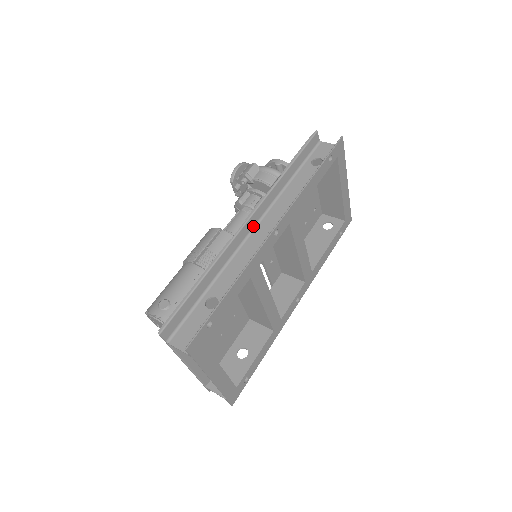
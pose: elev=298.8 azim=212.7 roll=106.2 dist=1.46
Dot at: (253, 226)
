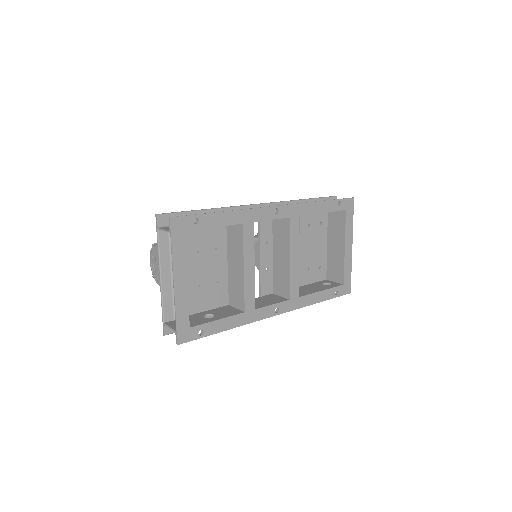
Dot at: occluded
